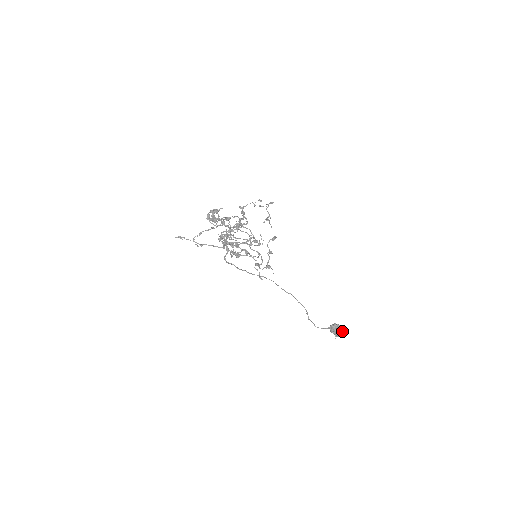
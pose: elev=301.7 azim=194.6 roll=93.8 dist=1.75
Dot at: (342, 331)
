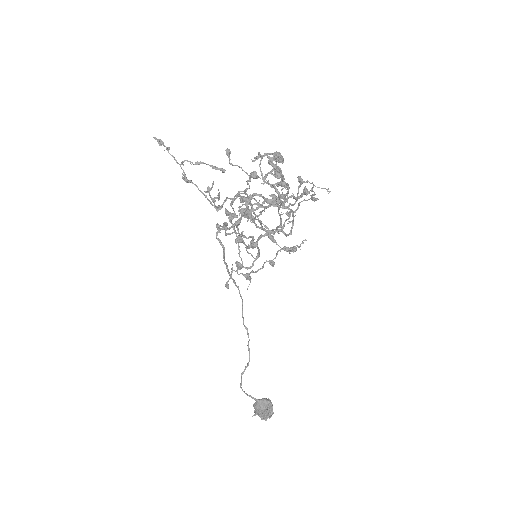
Dot at: (271, 414)
